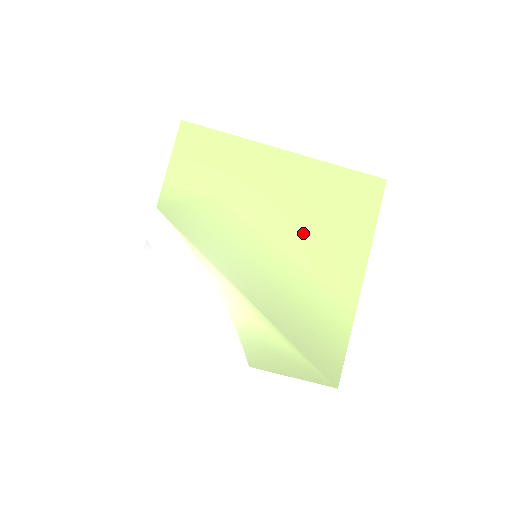
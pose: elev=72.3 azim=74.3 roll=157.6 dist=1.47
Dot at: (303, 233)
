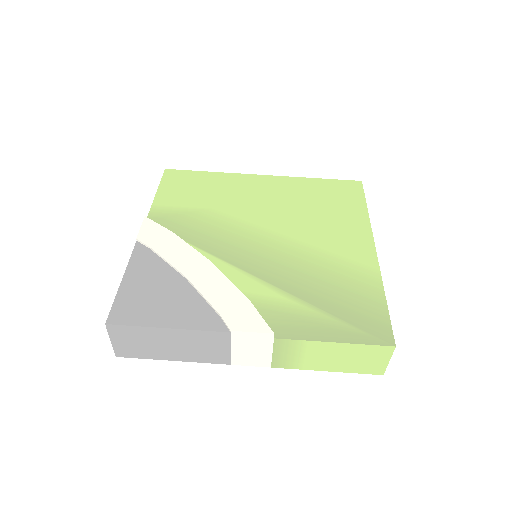
Dot at: (298, 221)
